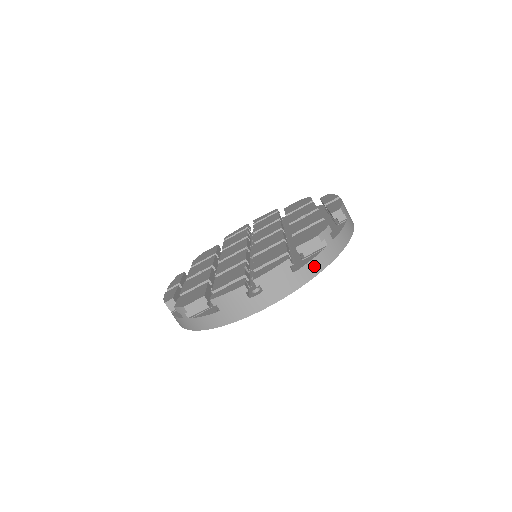
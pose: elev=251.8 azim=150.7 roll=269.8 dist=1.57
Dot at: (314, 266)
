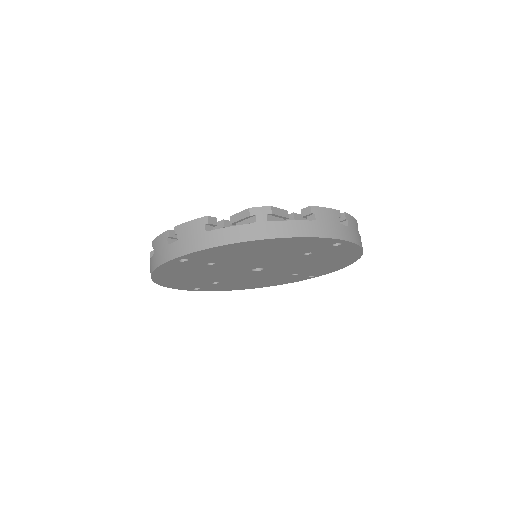
Dot at: (229, 234)
